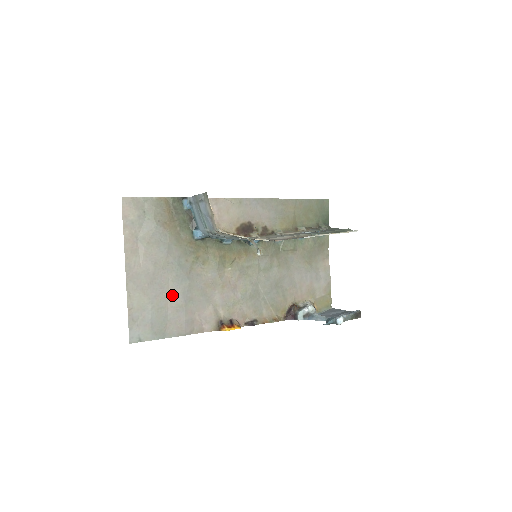
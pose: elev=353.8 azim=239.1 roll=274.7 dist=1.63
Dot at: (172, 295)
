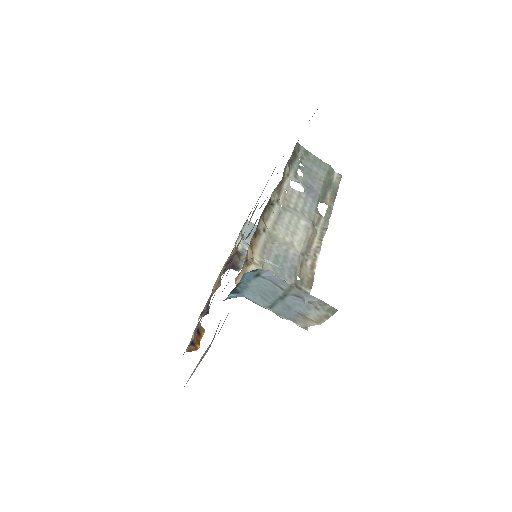
Dot at: occluded
